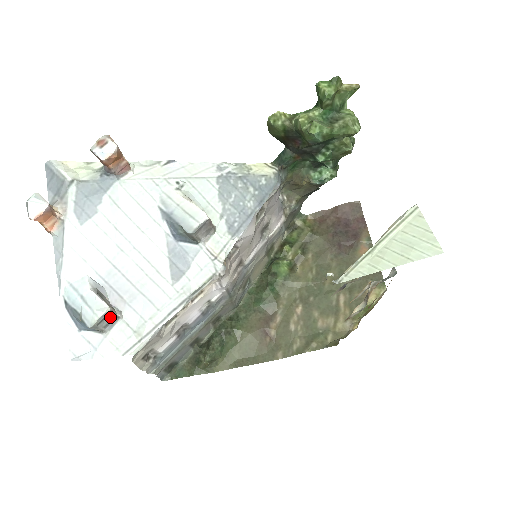
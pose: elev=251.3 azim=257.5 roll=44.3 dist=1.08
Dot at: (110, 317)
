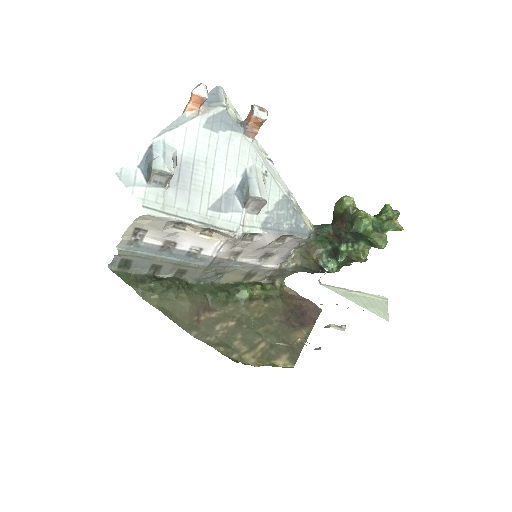
Dot at: (164, 180)
